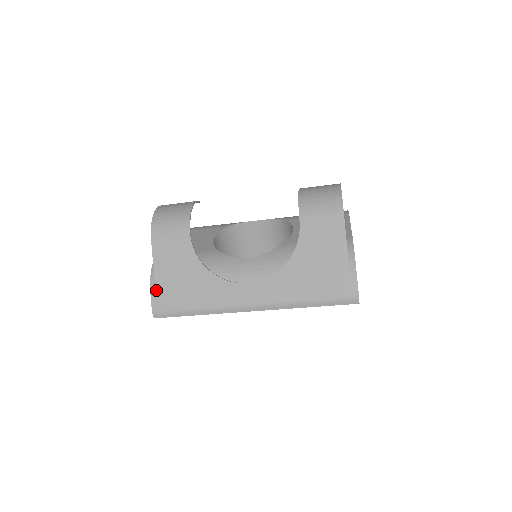
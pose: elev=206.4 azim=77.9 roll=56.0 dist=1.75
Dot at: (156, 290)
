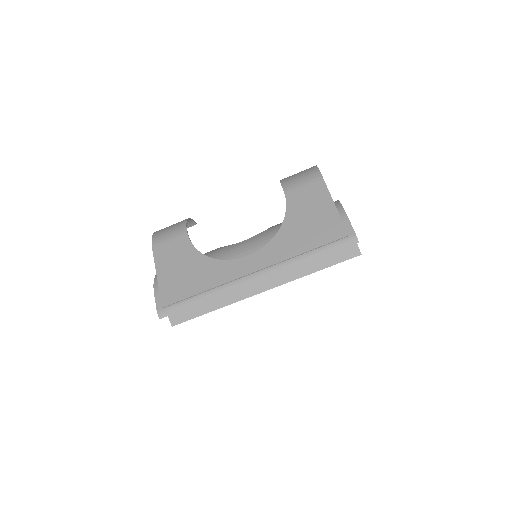
Dot at: (159, 290)
